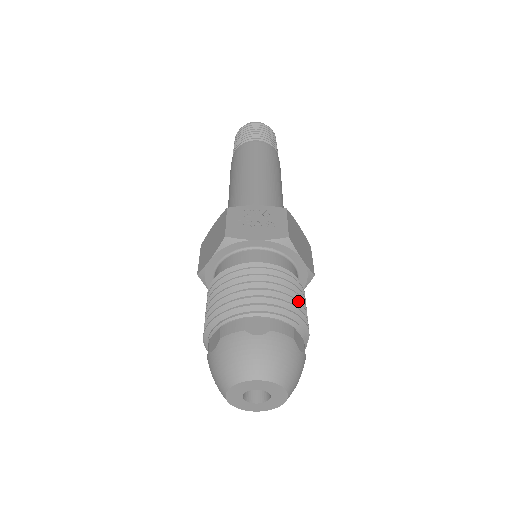
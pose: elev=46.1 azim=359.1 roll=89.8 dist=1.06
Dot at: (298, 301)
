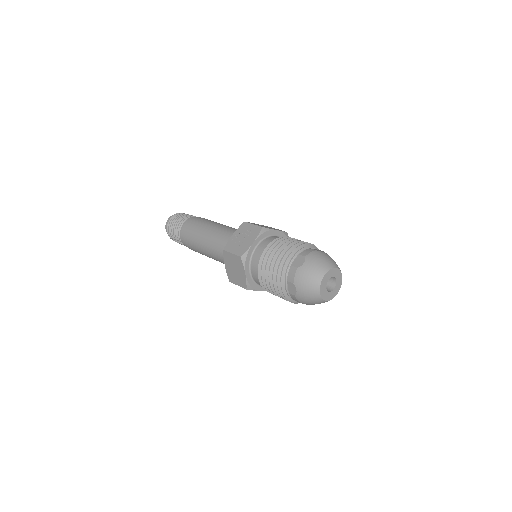
Dot at: (298, 241)
